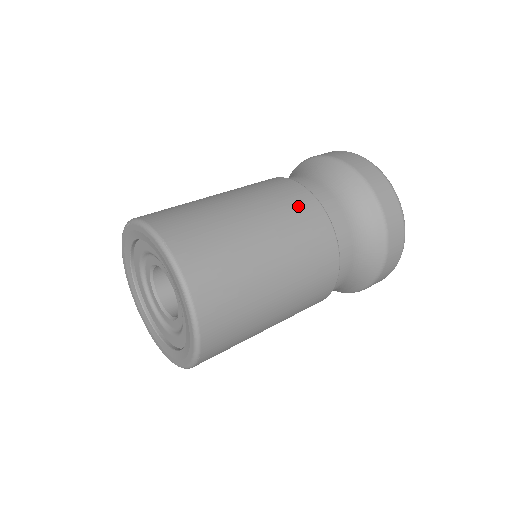
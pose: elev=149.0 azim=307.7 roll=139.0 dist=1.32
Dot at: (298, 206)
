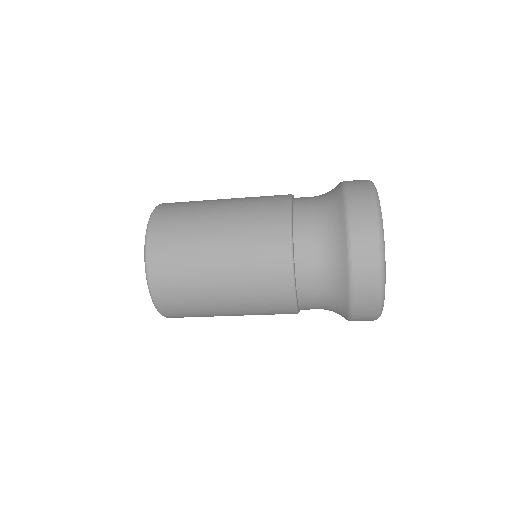
Dot at: occluded
